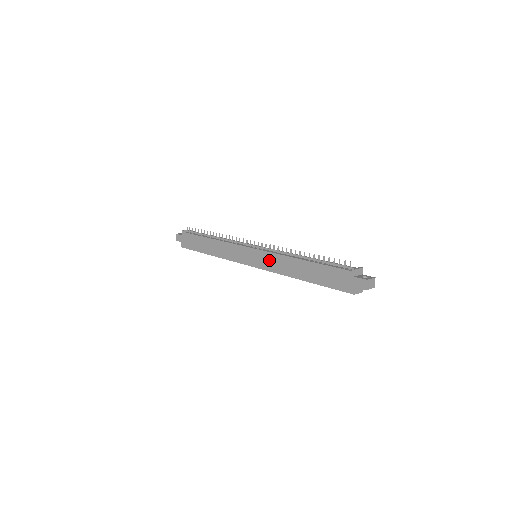
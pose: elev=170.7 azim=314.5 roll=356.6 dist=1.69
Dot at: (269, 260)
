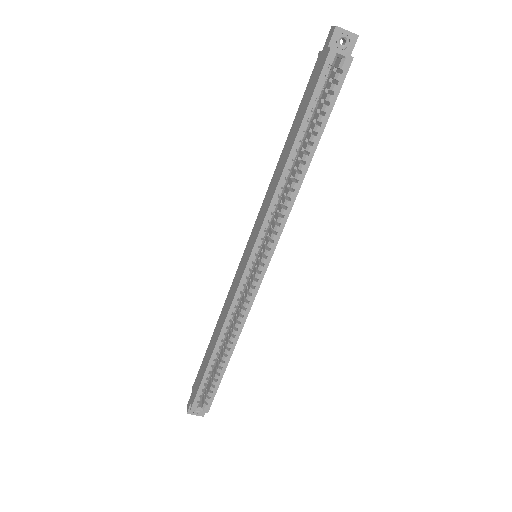
Dot at: (260, 217)
